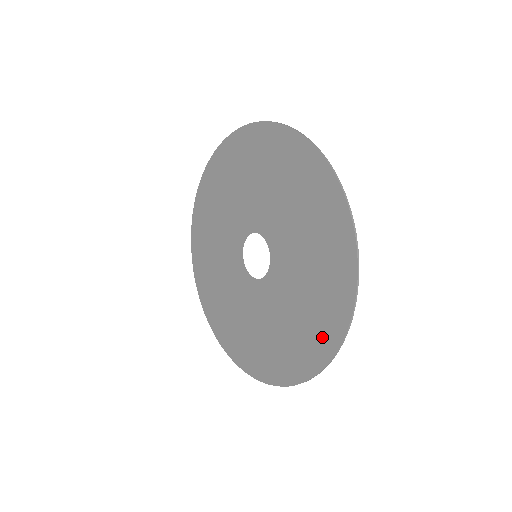
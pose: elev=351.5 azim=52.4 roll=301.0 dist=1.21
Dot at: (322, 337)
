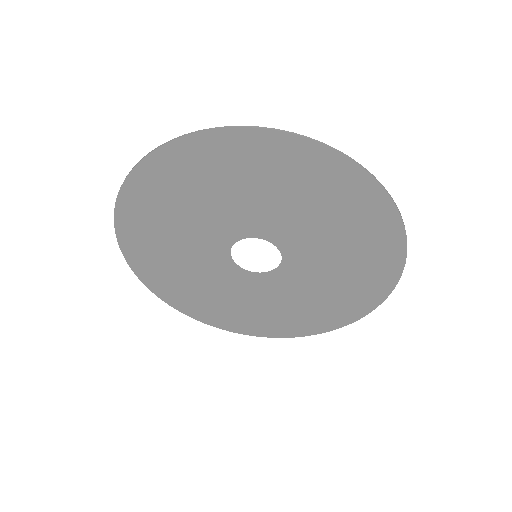
Dot at: (287, 328)
